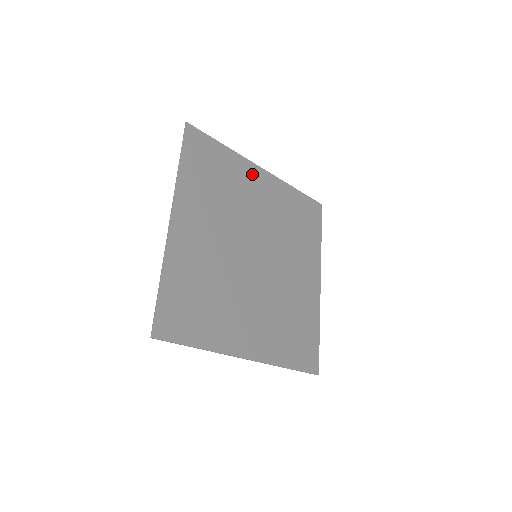
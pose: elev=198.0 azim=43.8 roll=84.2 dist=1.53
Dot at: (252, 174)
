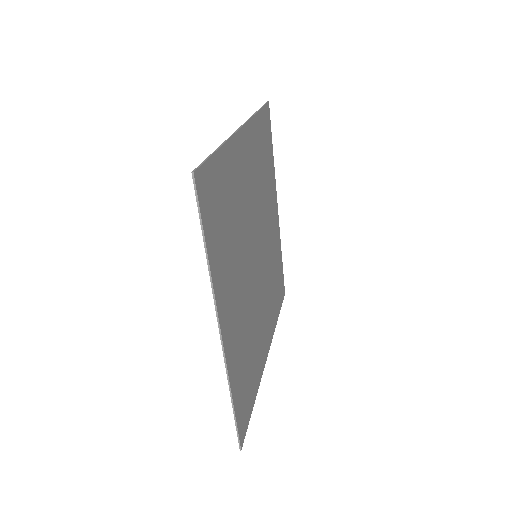
Dot at: (274, 199)
